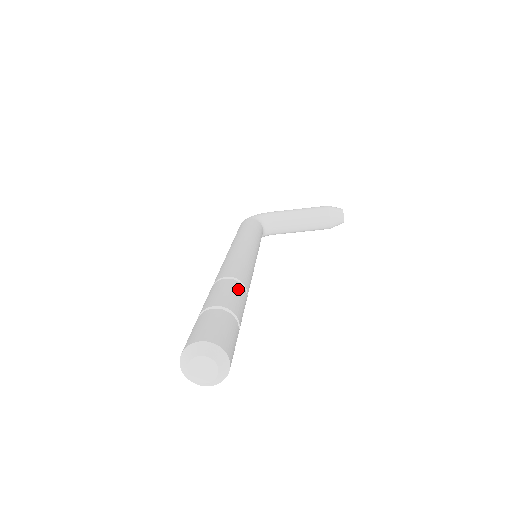
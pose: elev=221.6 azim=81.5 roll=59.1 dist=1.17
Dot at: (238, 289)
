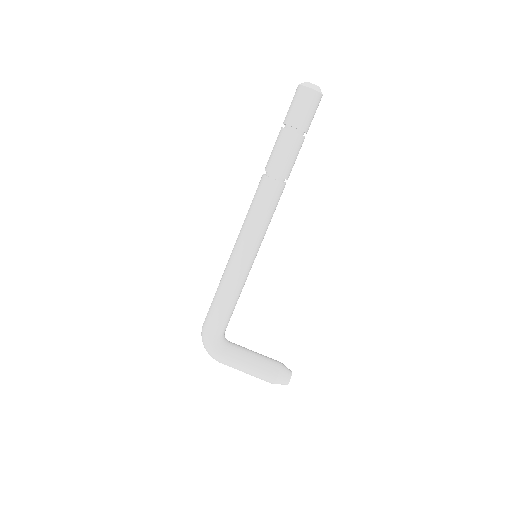
Dot at: occluded
